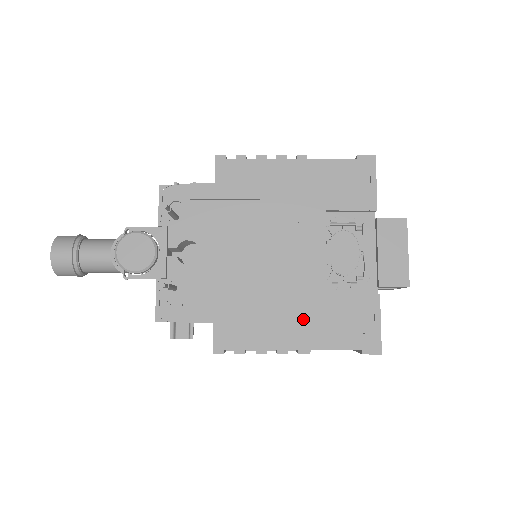
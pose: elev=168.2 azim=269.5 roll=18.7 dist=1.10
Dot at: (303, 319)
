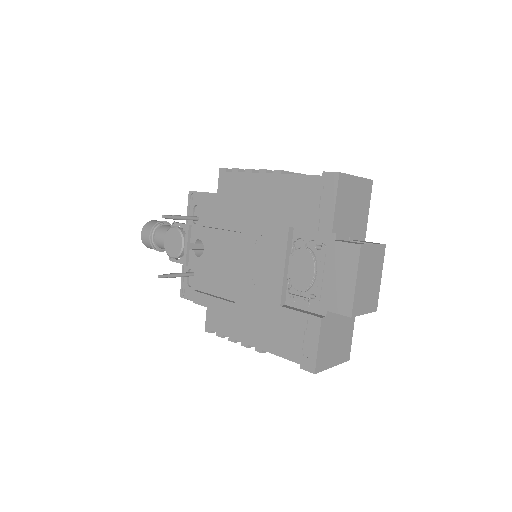
Dot at: (261, 322)
